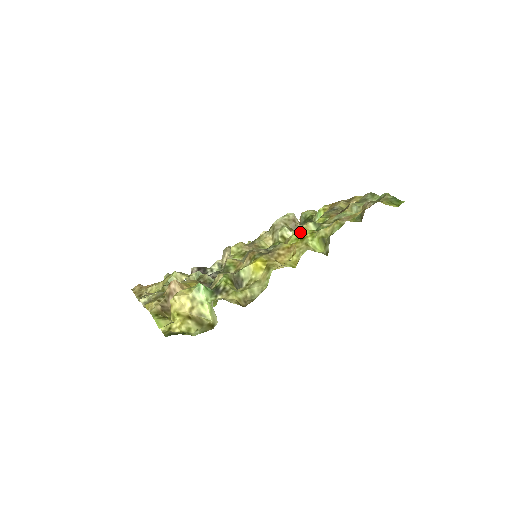
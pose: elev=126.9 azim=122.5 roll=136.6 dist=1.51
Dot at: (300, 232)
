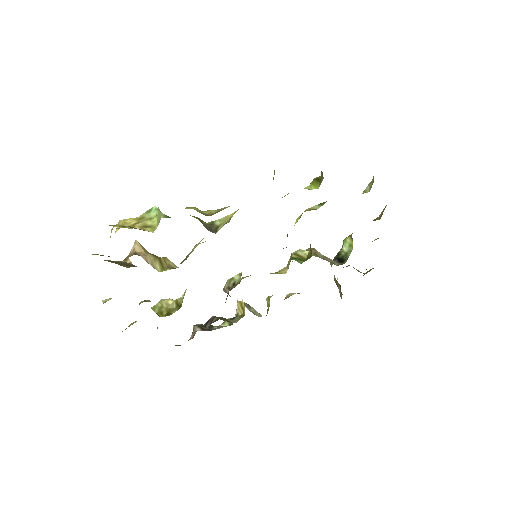
Dot at: occluded
